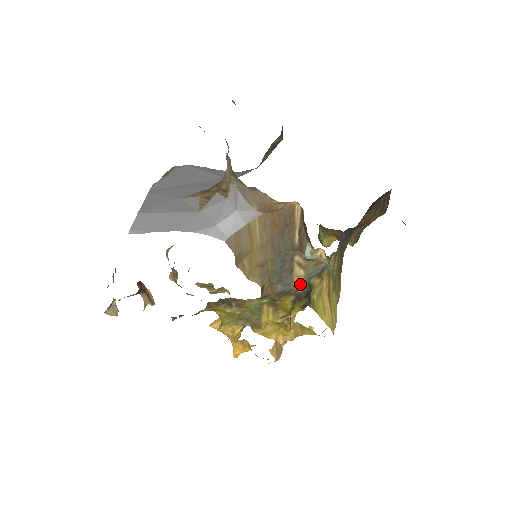
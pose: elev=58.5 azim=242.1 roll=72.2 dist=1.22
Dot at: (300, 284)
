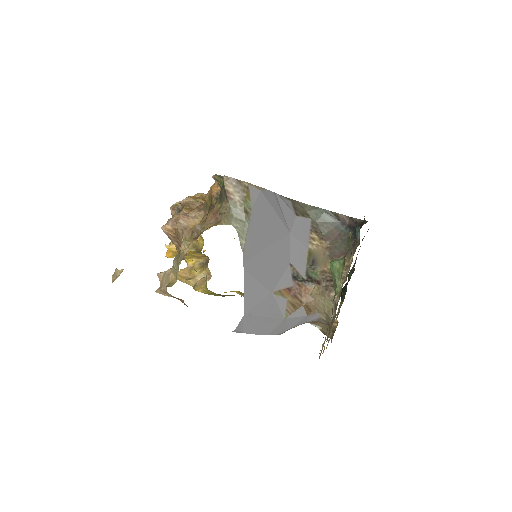
Dot at: occluded
